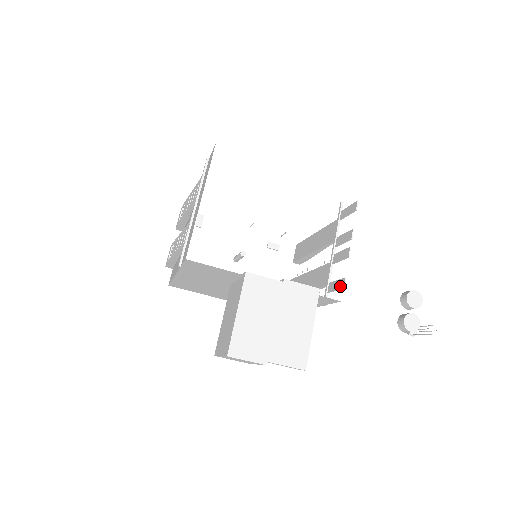
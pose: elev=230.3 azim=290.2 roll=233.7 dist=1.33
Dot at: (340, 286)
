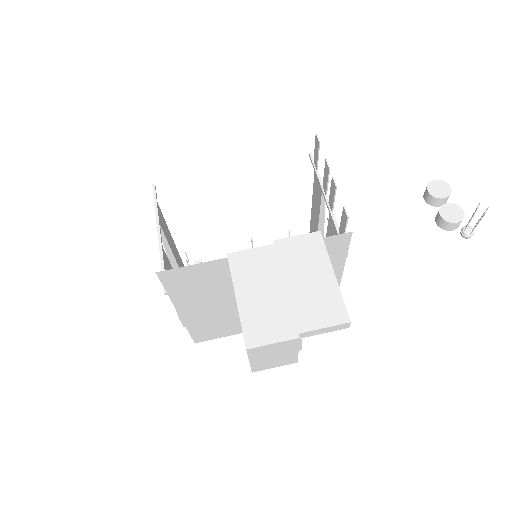
Dot at: (345, 220)
